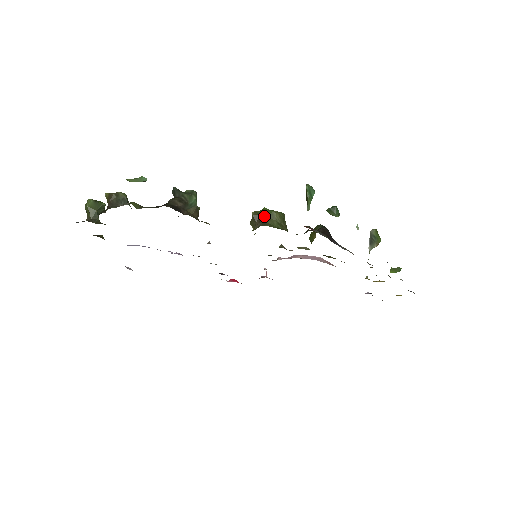
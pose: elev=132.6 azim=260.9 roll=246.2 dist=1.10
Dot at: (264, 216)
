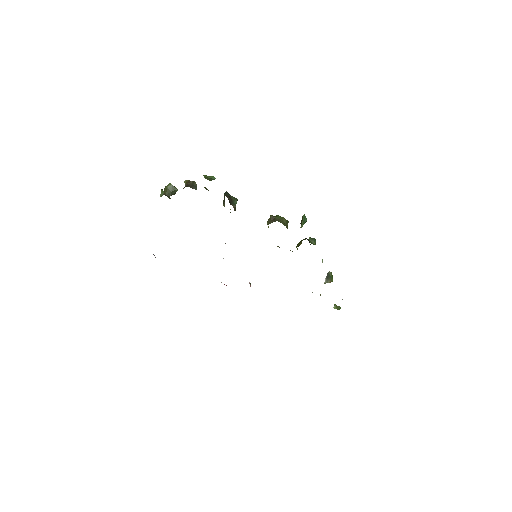
Dot at: (277, 218)
